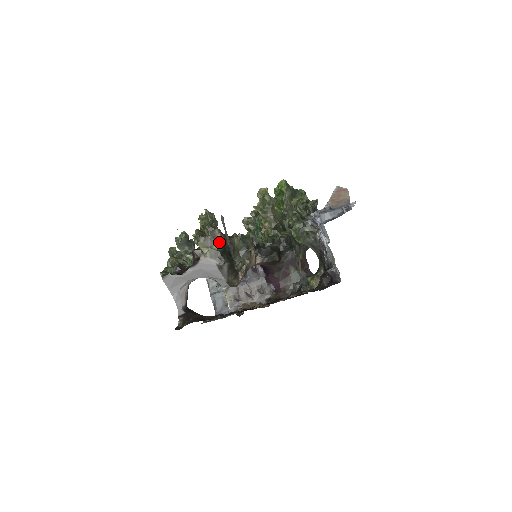
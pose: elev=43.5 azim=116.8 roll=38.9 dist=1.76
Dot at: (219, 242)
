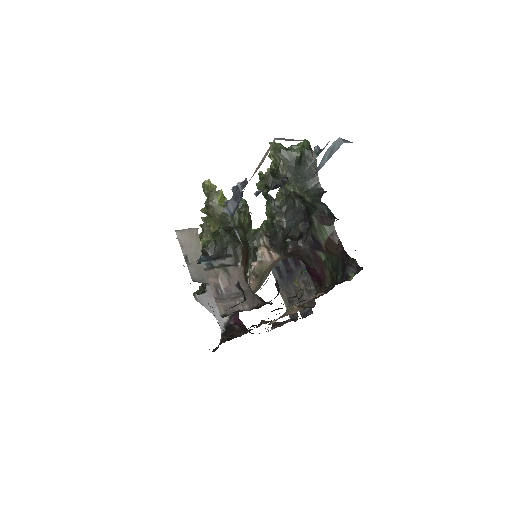
Dot at: occluded
